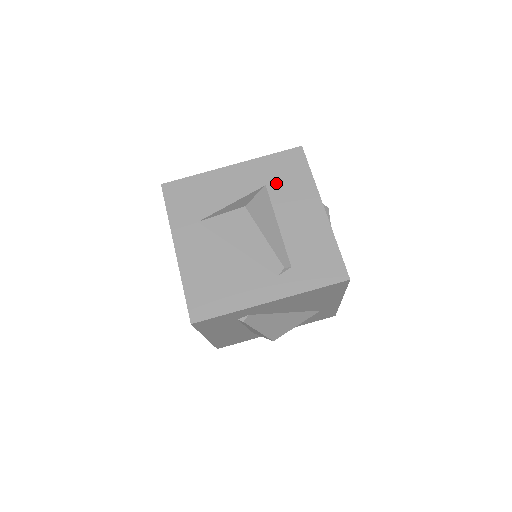
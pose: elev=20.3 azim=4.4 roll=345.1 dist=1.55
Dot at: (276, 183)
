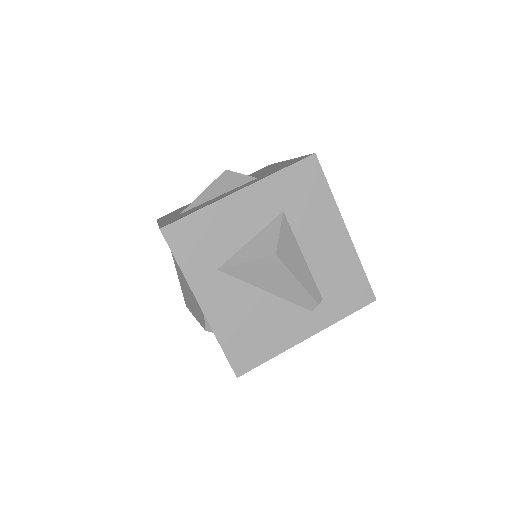
Dot at: (294, 207)
